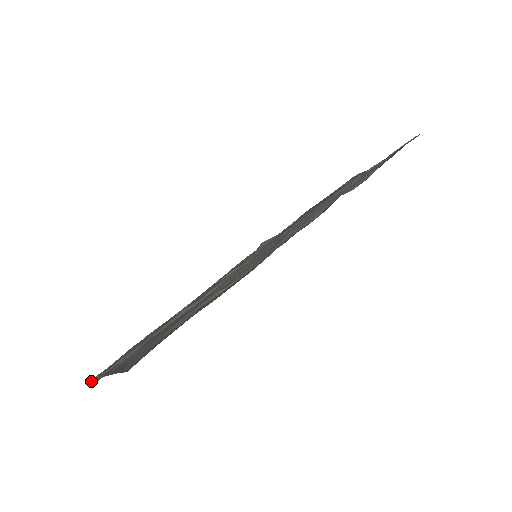
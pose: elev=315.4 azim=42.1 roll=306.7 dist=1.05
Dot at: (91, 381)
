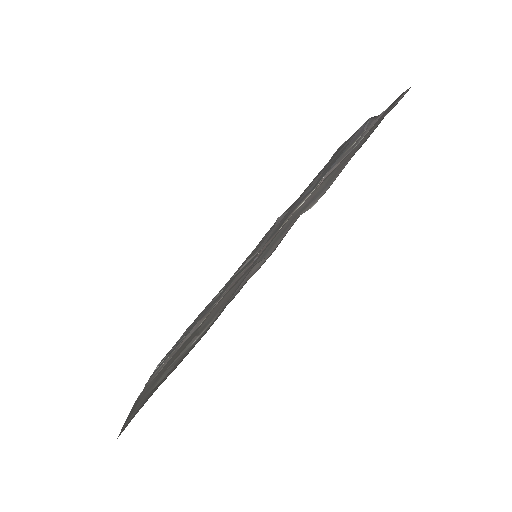
Dot at: (150, 376)
